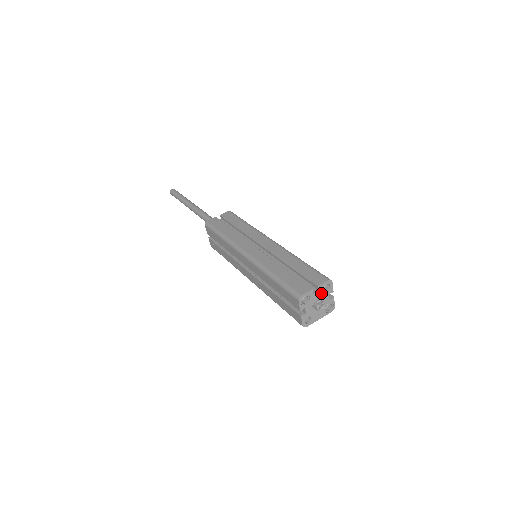
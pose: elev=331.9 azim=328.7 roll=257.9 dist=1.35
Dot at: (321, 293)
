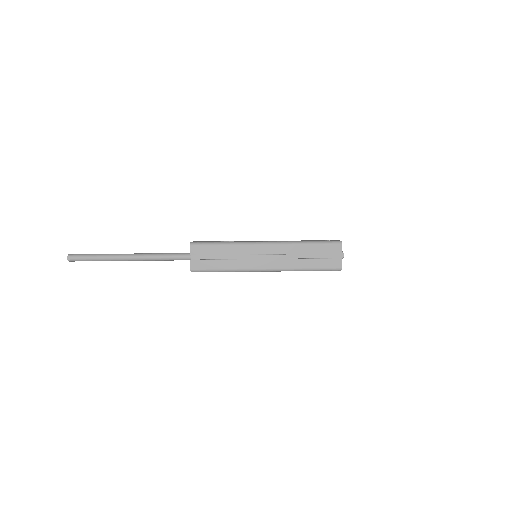
Dot at: occluded
